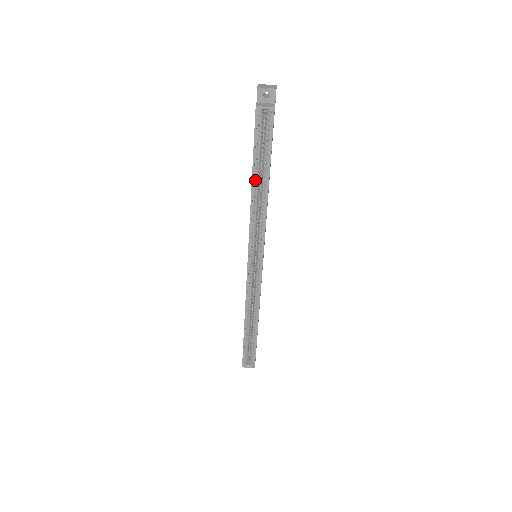
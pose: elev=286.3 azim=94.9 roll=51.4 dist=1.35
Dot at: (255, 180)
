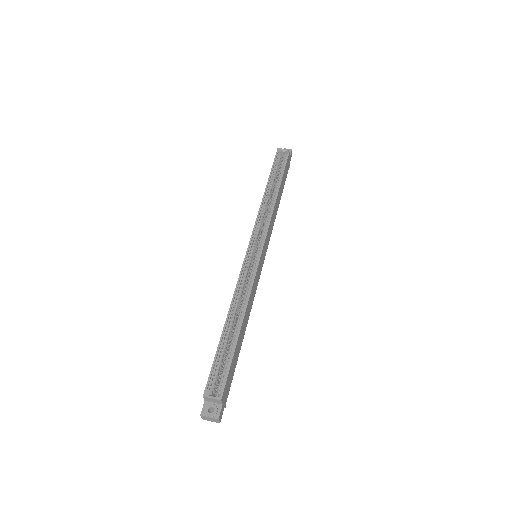
Dot at: (269, 190)
